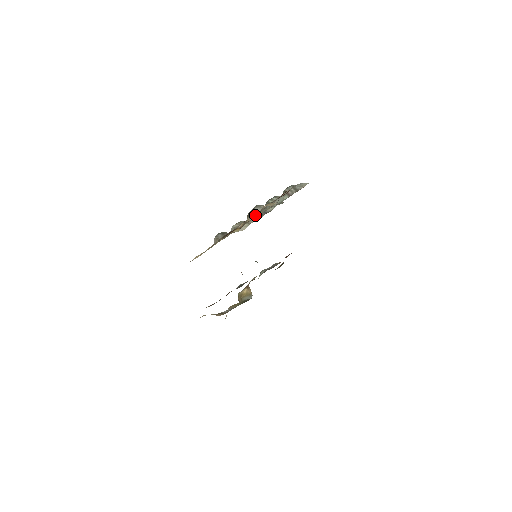
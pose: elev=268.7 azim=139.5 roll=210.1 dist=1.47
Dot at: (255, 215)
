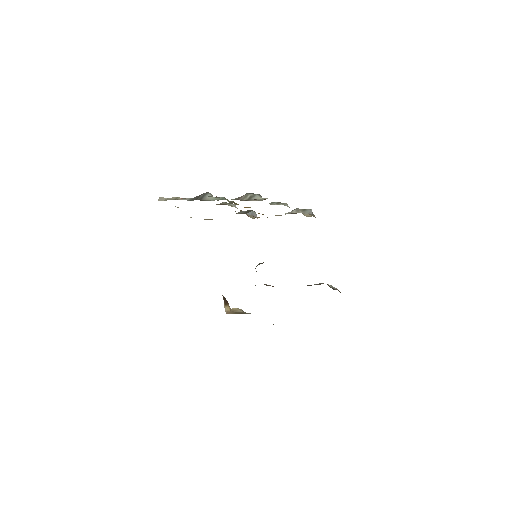
Dot at: occluded
